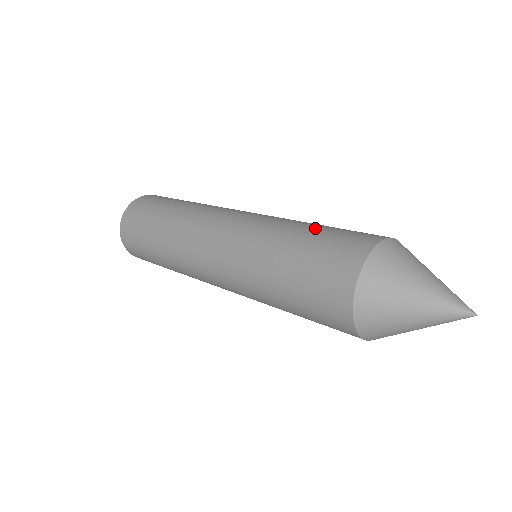
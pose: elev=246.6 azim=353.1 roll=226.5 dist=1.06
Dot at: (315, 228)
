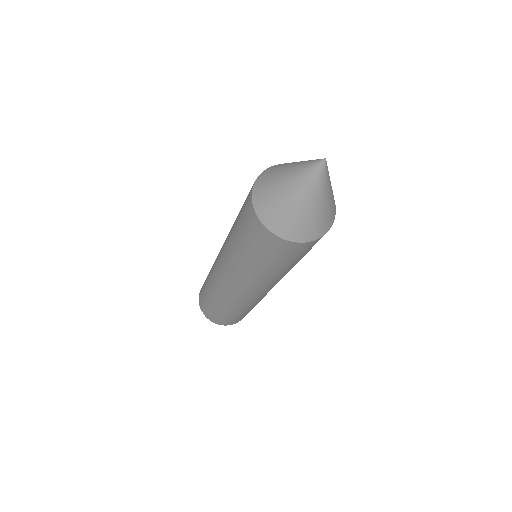
Dot at: occluded
